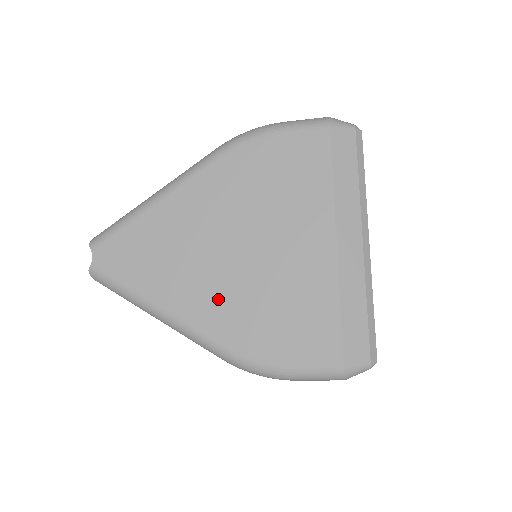
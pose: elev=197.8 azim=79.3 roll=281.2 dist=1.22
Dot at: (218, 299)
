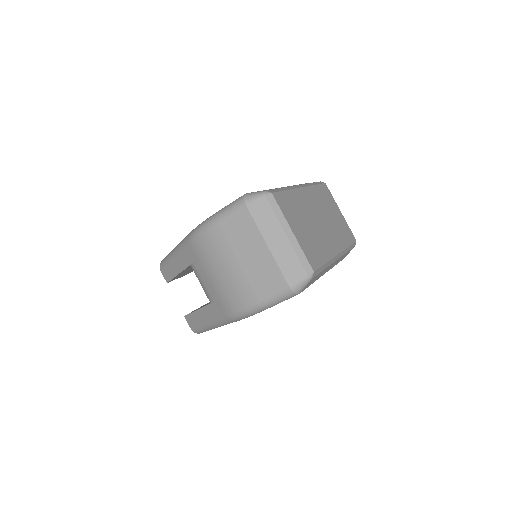
Dot at: occluded
